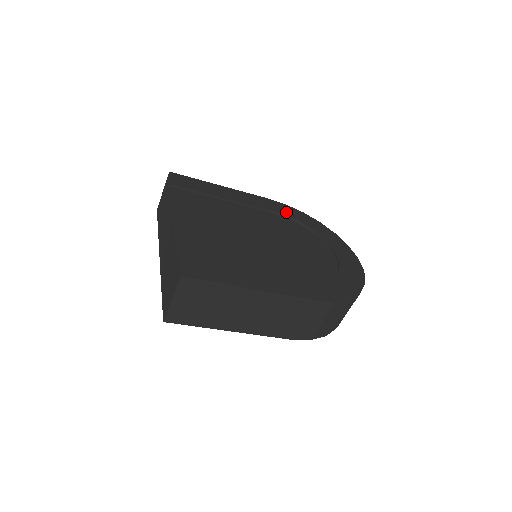
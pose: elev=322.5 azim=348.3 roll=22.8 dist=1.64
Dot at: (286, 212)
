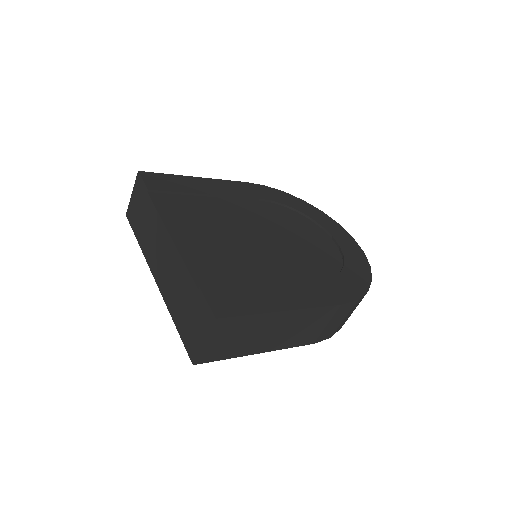
Dot at: (270, 196)
